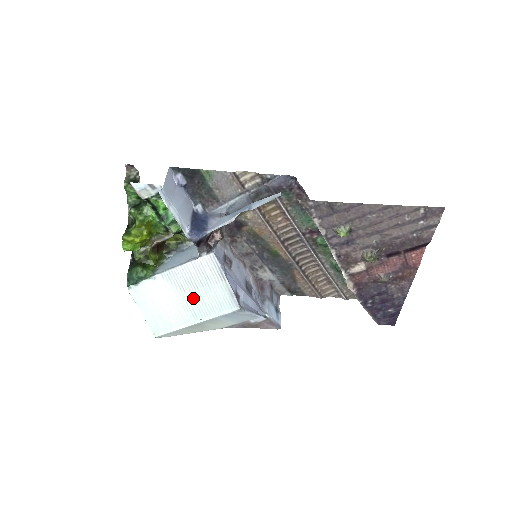
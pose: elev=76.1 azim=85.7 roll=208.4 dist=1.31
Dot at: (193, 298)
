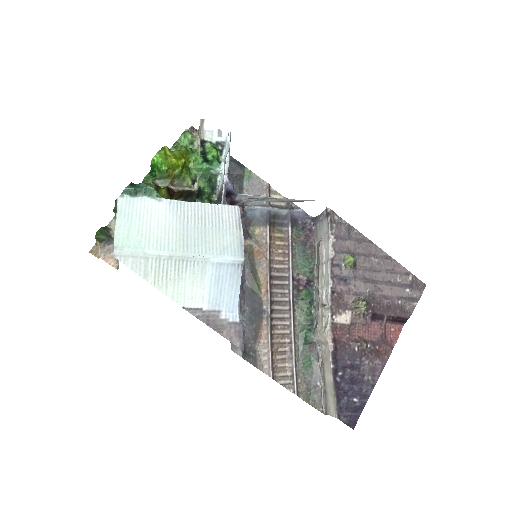
Dot at: (194, 232)
